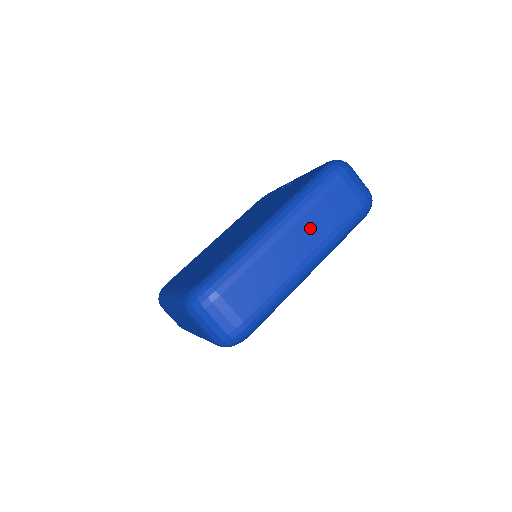
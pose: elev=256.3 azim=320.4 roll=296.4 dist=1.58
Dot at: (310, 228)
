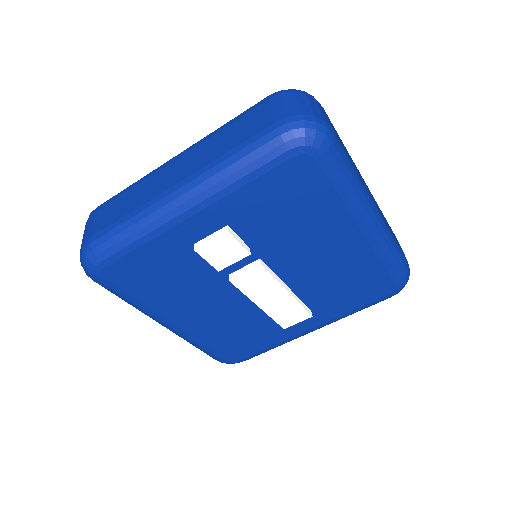
Dot at: occluded
